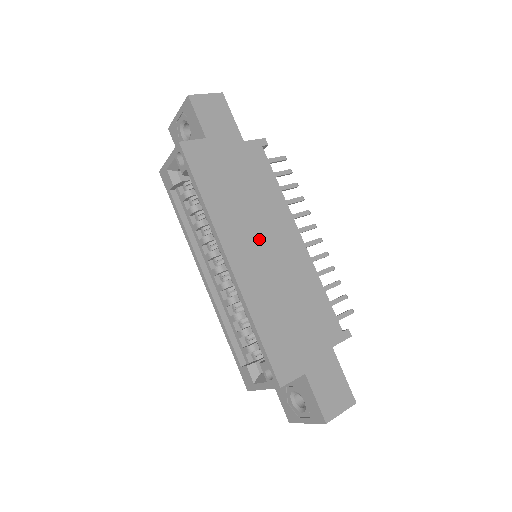
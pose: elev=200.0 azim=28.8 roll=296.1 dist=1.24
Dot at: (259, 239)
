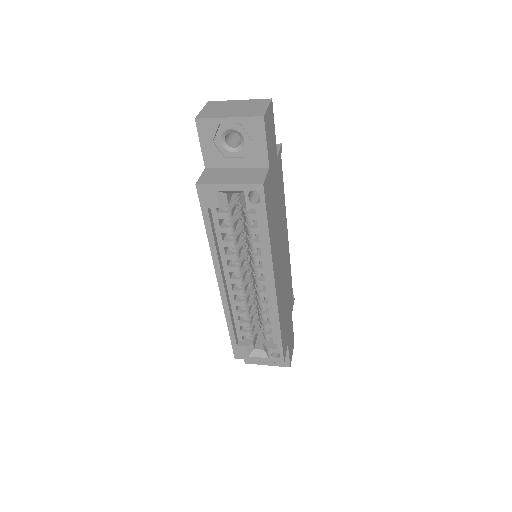
Dot at: (281, 255)
